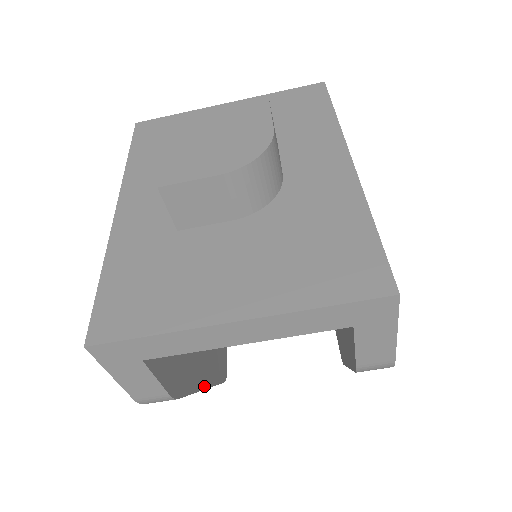
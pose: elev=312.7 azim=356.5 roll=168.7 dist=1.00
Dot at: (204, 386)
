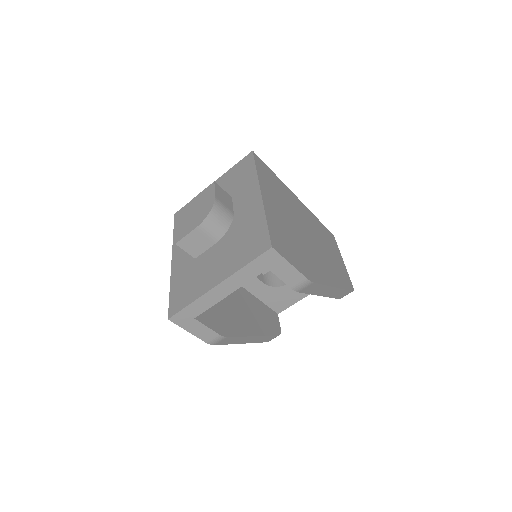
Dot at: (253, 335)
